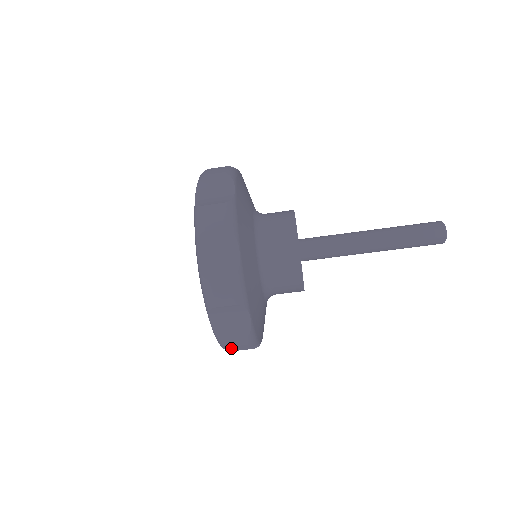
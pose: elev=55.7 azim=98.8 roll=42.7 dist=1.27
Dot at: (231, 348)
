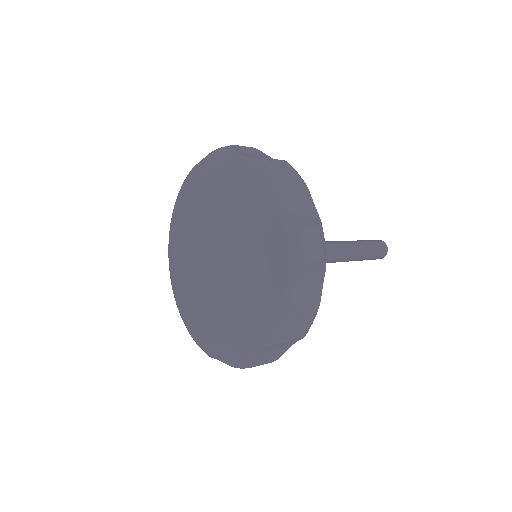
Dot at: occluded
